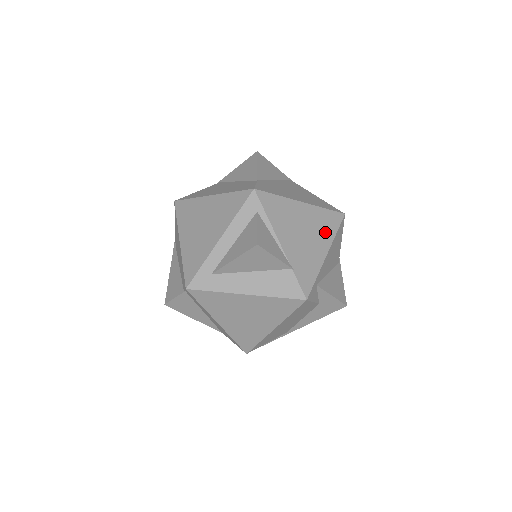
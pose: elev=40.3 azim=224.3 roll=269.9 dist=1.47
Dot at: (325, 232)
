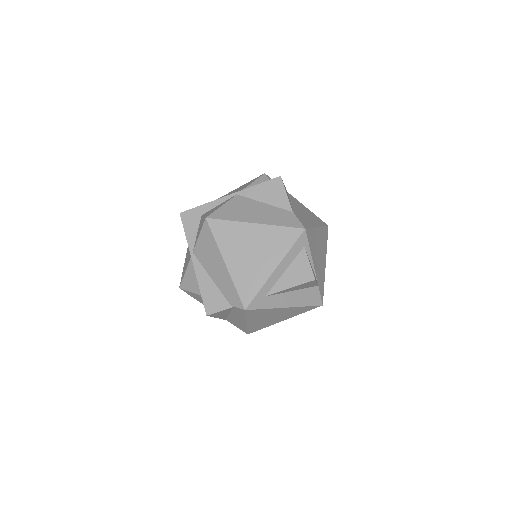
Dot at: (324, 246)
